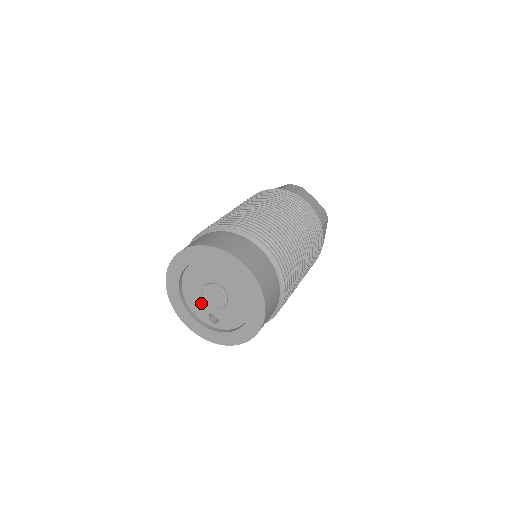
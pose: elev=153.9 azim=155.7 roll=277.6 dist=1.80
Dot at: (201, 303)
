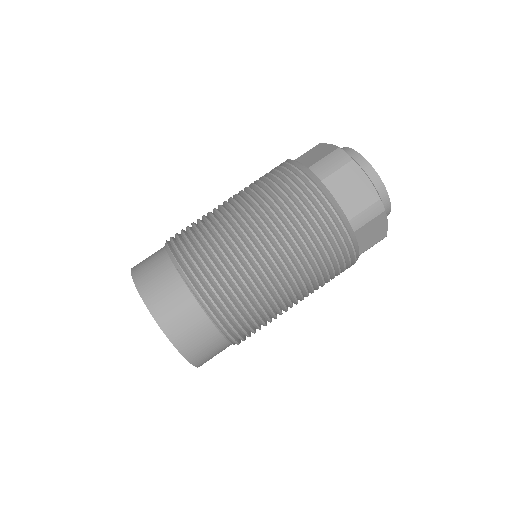
Dot at: occluded
